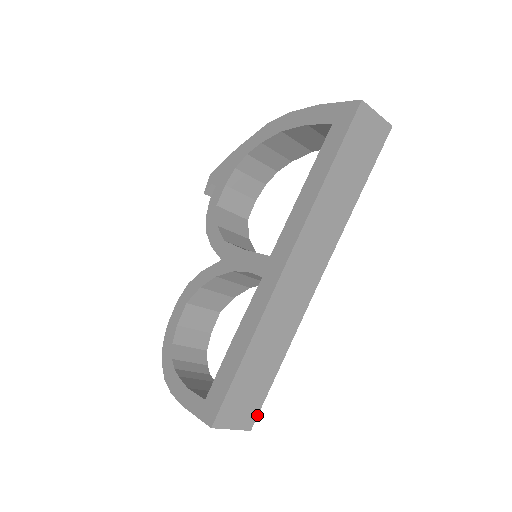
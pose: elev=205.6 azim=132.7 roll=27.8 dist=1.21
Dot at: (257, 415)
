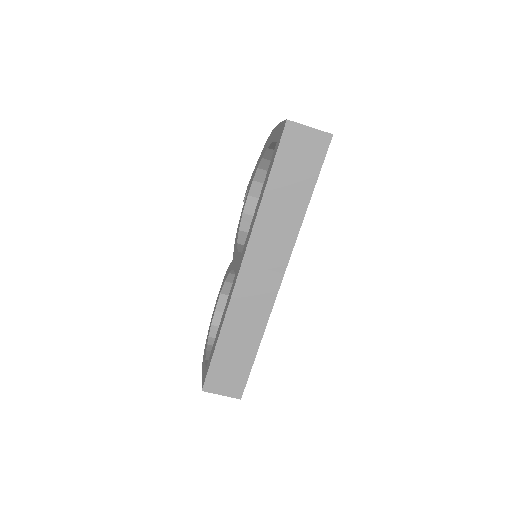
Dot at: (244, 387)
